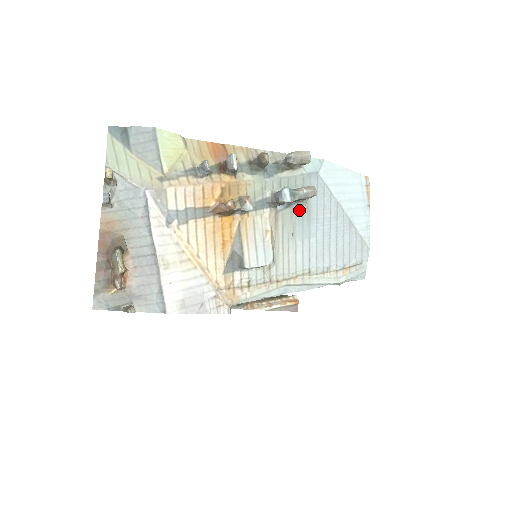
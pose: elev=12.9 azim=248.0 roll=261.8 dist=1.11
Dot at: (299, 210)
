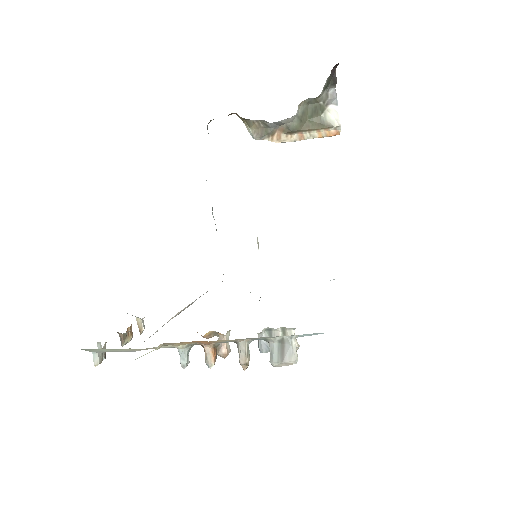
Dot at: occluded
